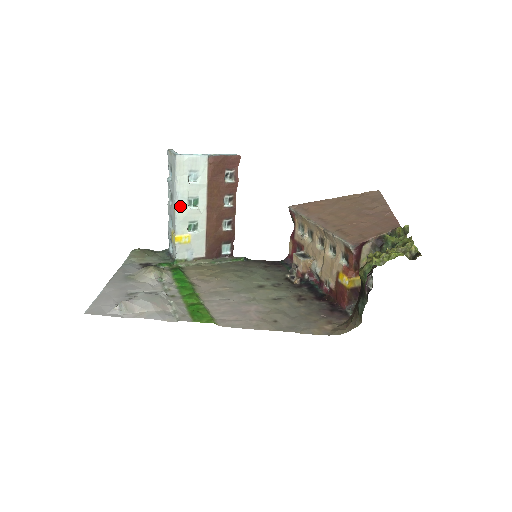
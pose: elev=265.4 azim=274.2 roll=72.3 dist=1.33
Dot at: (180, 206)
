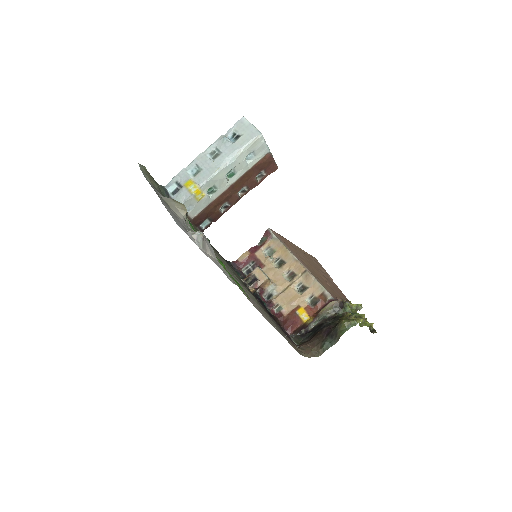
Dot at: (224, 169)
